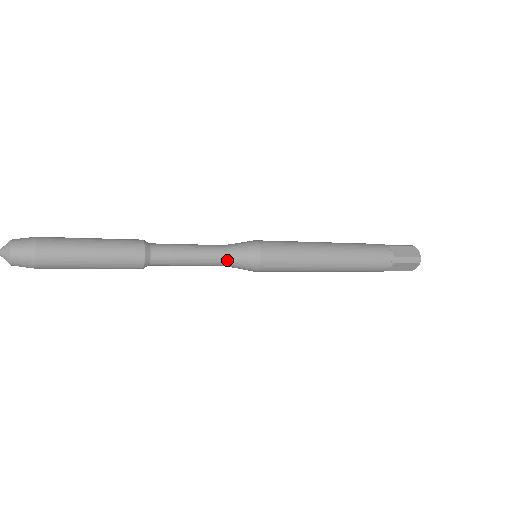
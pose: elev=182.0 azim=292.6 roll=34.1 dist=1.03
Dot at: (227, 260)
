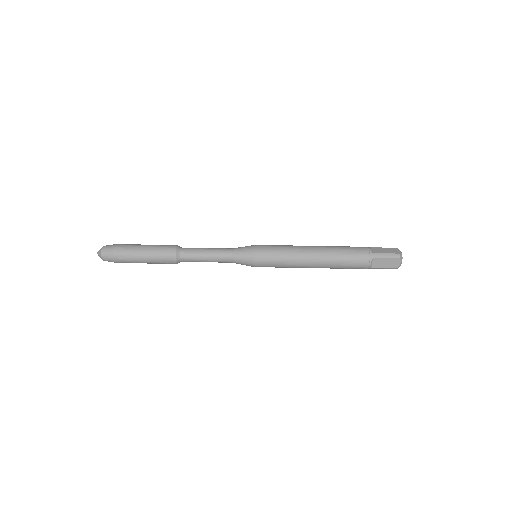
Dot at: (232, 262)
